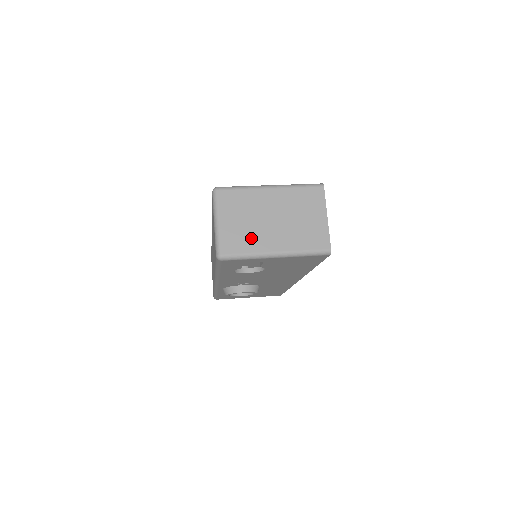
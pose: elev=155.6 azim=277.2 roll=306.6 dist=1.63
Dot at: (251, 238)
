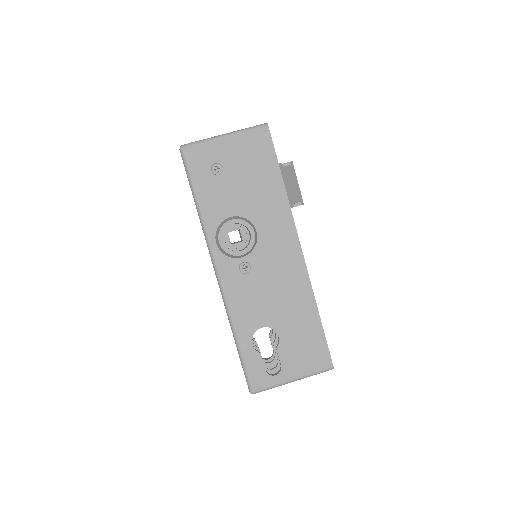
Dot at: occluded
